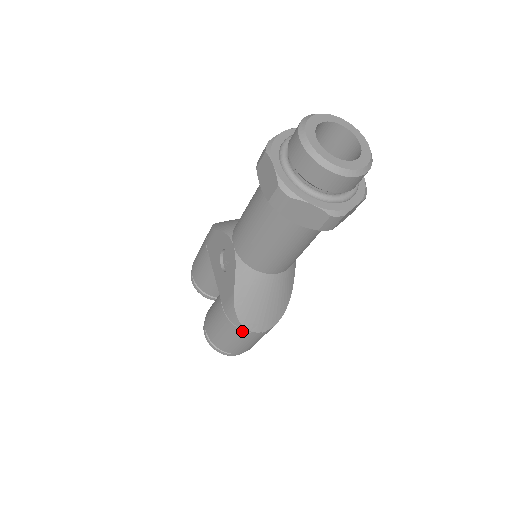
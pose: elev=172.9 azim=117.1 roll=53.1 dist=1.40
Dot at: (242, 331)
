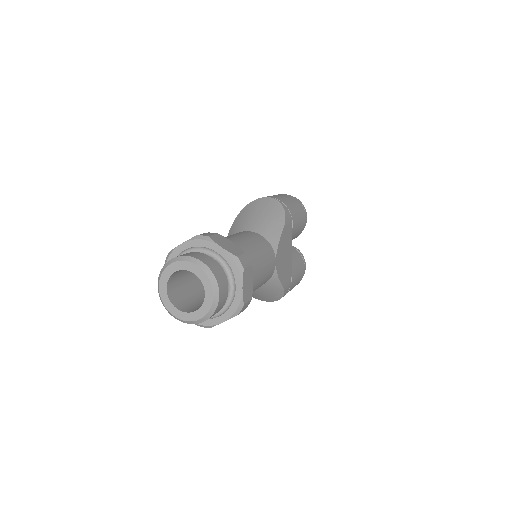
Dot at: occluded
